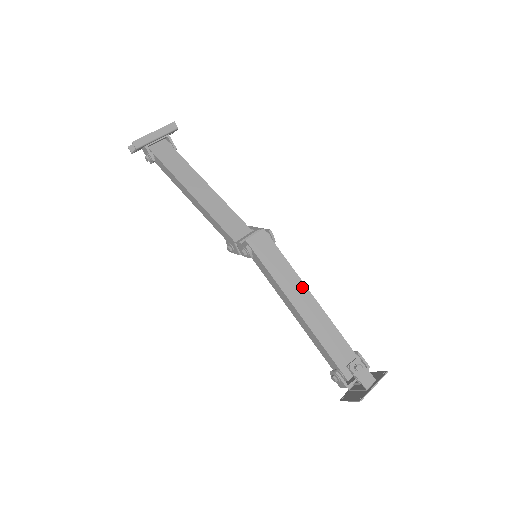
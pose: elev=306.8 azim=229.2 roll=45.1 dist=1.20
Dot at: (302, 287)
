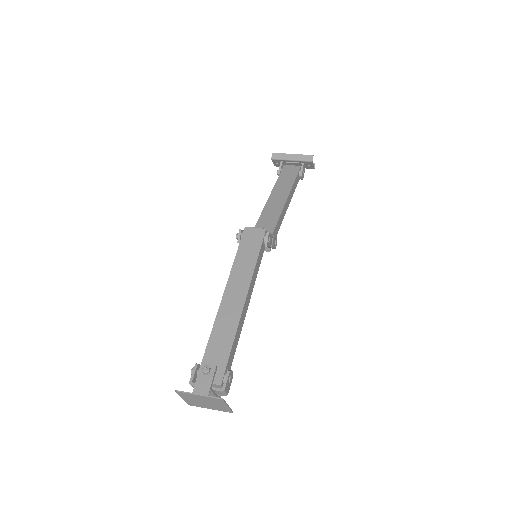
Dot at: (245, 286)
